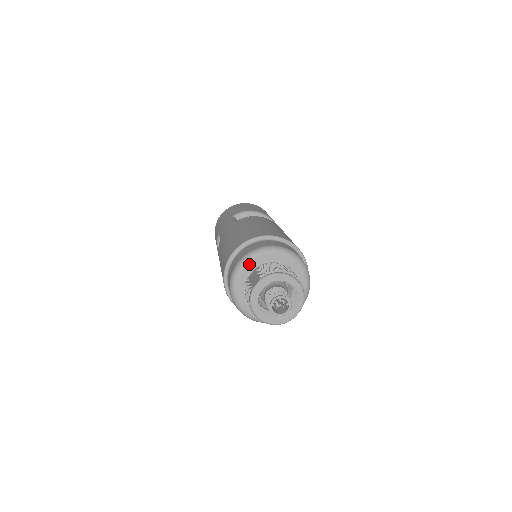
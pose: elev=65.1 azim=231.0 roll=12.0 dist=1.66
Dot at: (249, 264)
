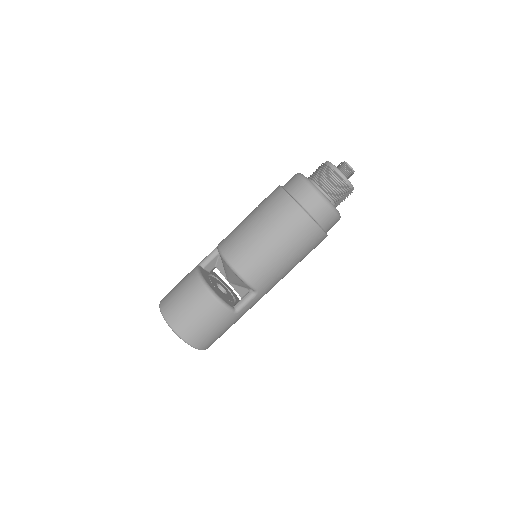
Dot at: occluded
